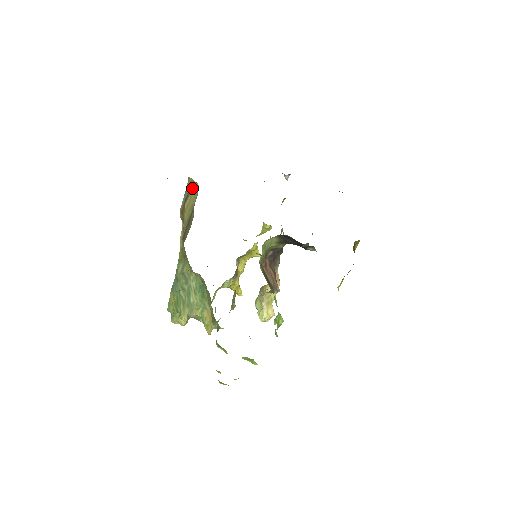
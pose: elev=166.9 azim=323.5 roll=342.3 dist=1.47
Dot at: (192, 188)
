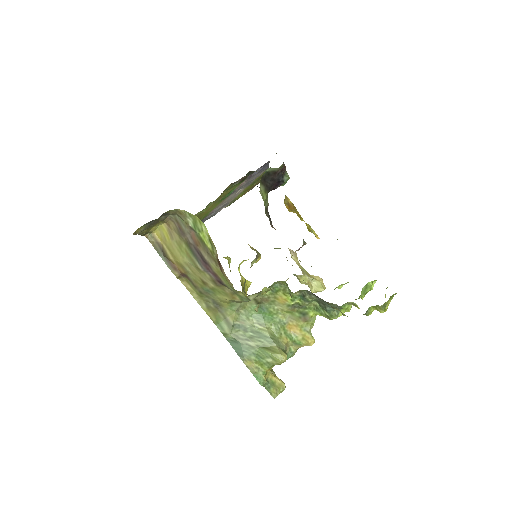
Dot at: (158, 240)
